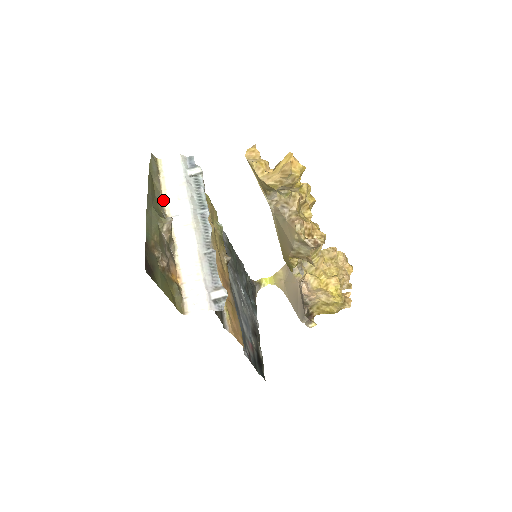
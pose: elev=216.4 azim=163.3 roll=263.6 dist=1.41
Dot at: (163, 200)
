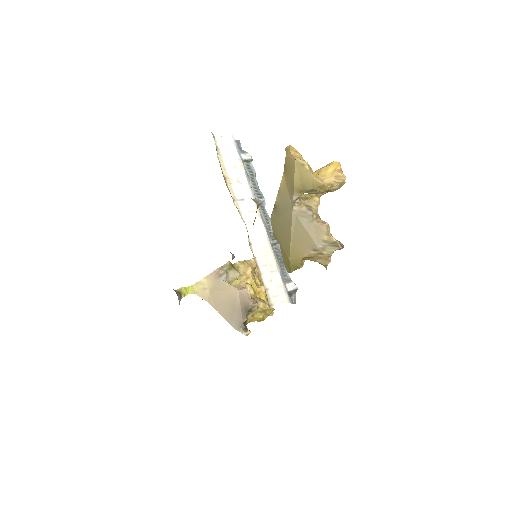
Dot at: (225, 180)
